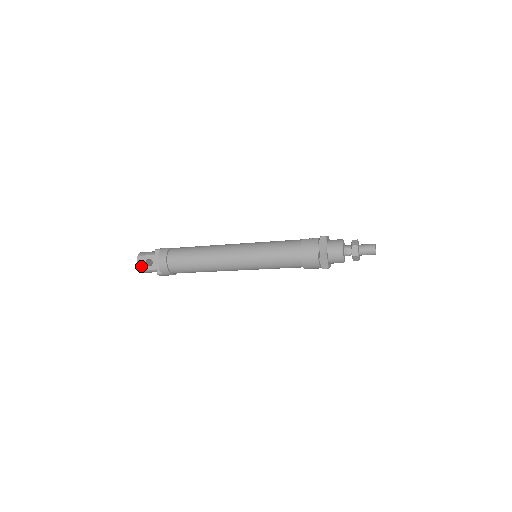
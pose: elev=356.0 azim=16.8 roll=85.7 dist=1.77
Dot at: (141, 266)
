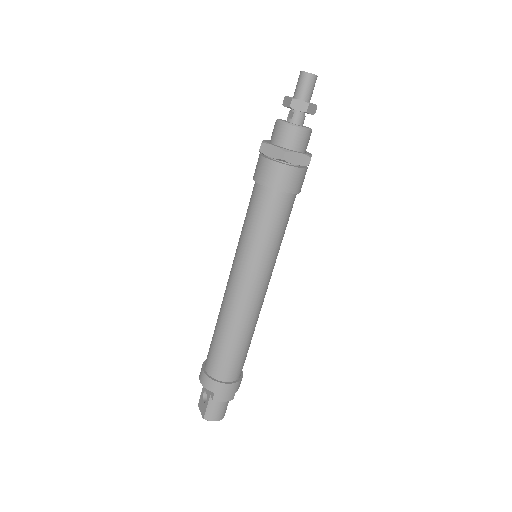
Dot at: (203, 411)
